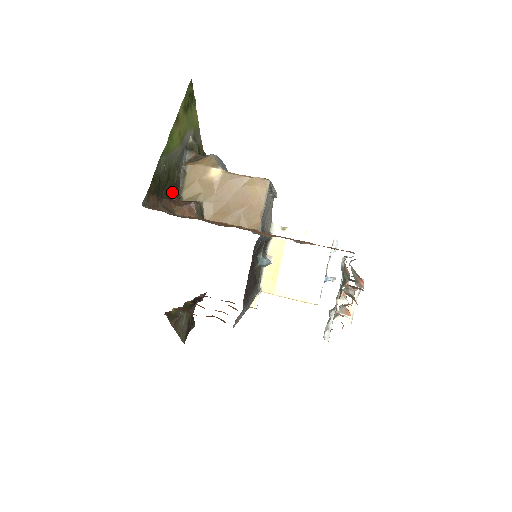
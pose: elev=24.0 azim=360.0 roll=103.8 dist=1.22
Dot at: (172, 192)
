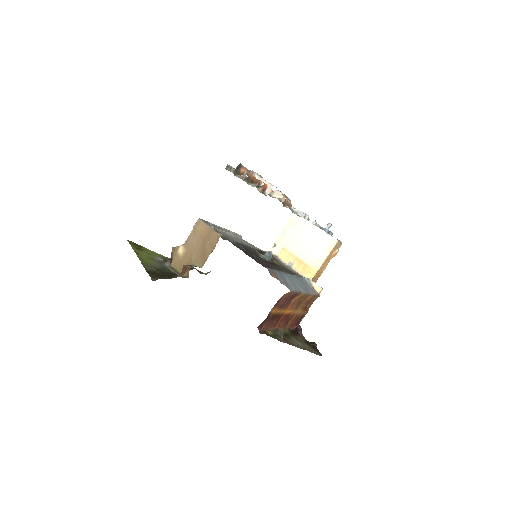
Dot at: (173, 276)
